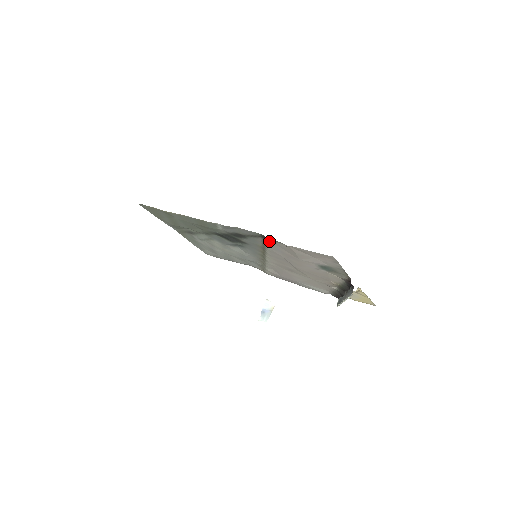
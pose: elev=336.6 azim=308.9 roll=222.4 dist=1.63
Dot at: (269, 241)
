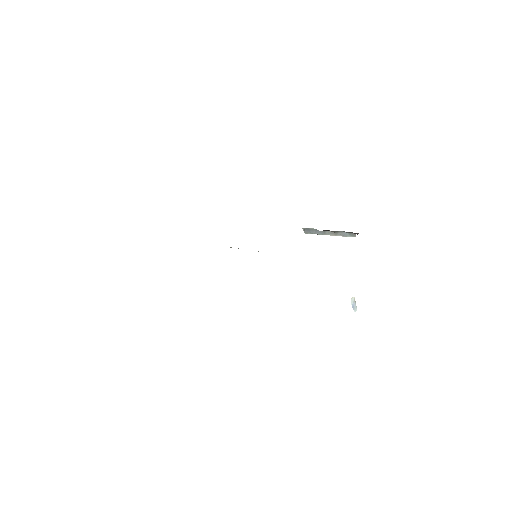
Dot at: occluded
